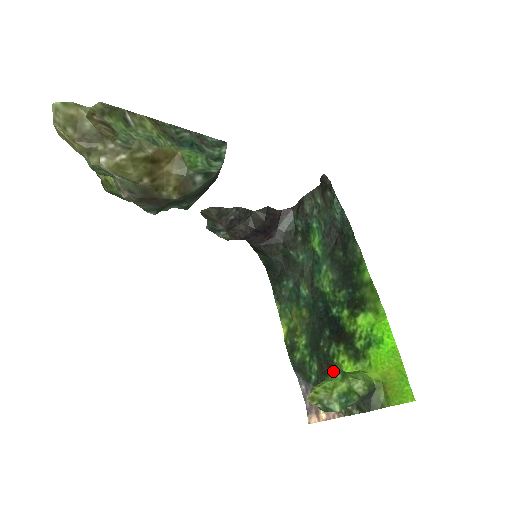
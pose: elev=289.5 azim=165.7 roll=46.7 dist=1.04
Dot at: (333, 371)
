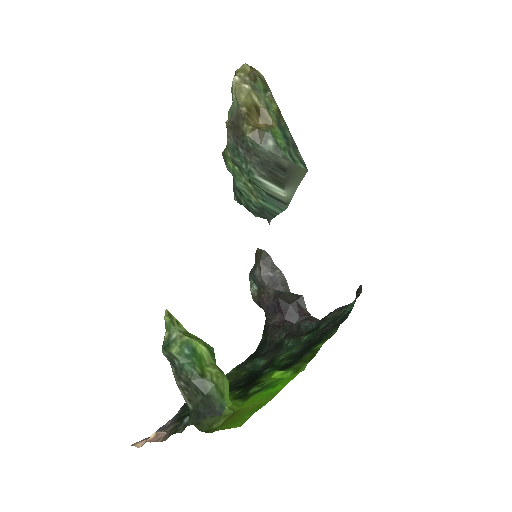
Dot at: occluded
